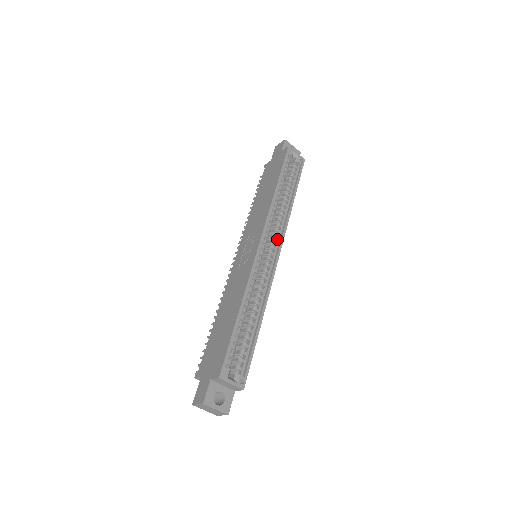
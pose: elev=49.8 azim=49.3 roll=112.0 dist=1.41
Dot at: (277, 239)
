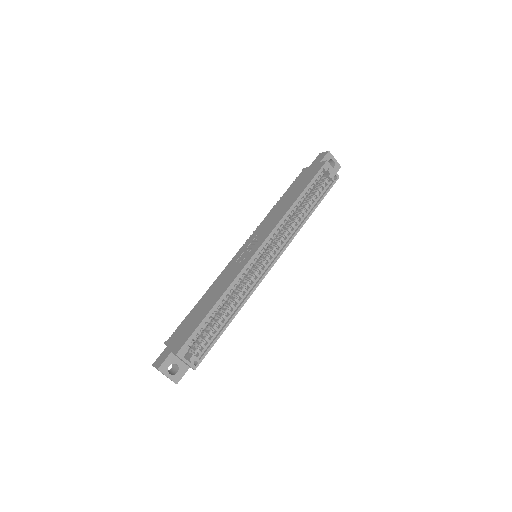
Dot at: (279, 248)
